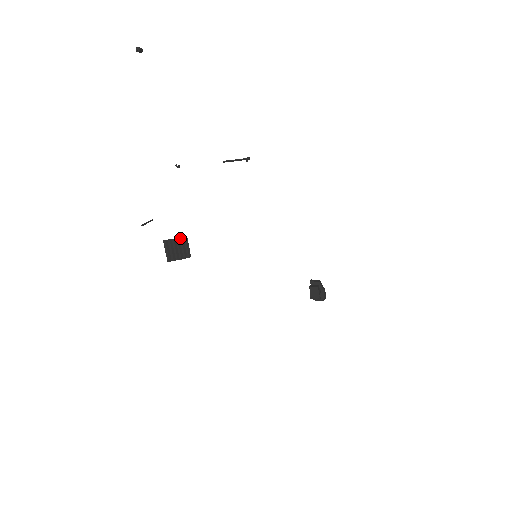
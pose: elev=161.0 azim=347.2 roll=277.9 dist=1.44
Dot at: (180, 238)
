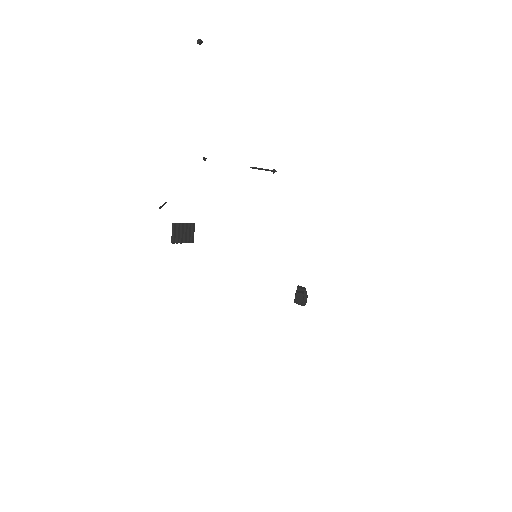
Dot at: (188, 224)
